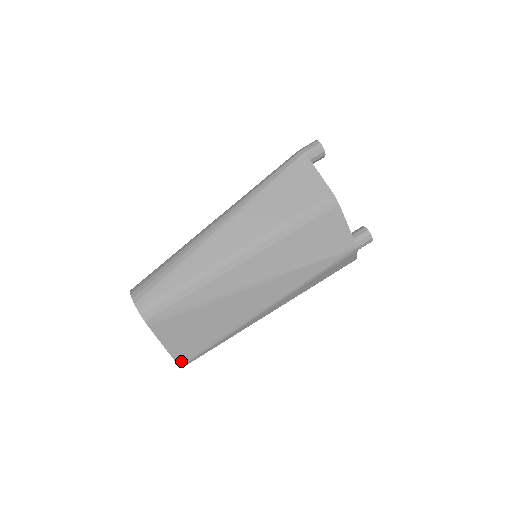
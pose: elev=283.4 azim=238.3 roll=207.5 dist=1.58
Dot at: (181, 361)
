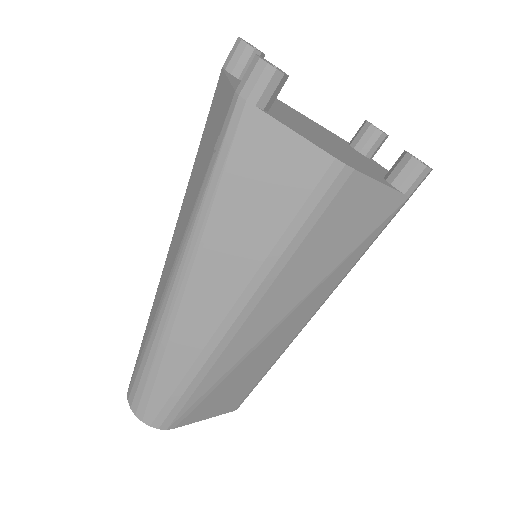
Dot at: (234, 408)
